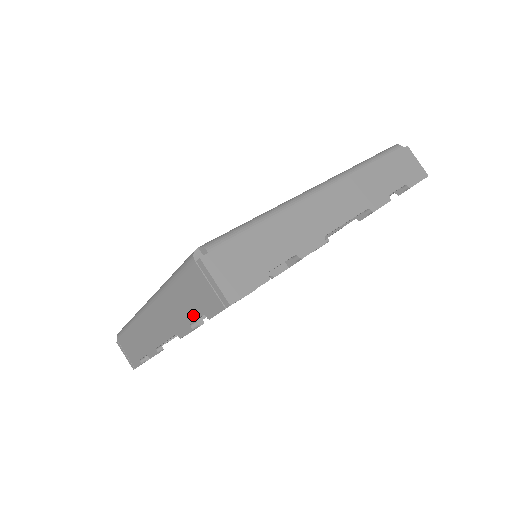
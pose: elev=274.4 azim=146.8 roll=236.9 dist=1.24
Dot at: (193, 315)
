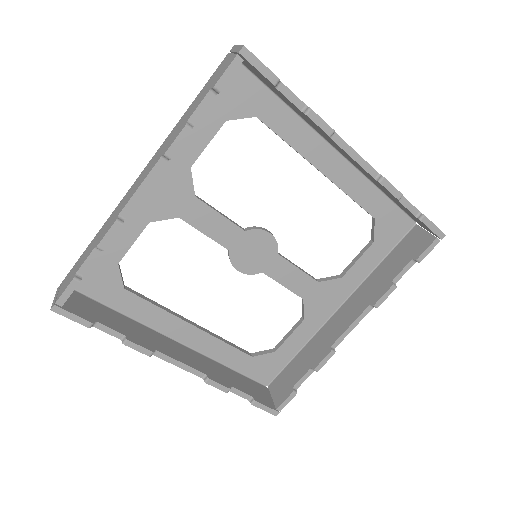
Dot at: (197, 105)
